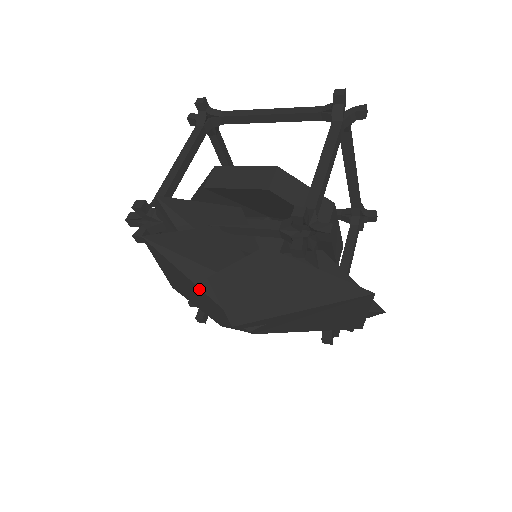
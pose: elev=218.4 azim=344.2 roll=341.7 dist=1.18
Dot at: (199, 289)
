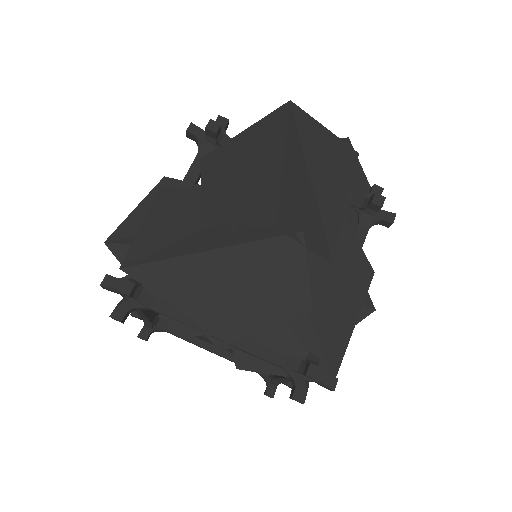
Dot at: (217, 253)
